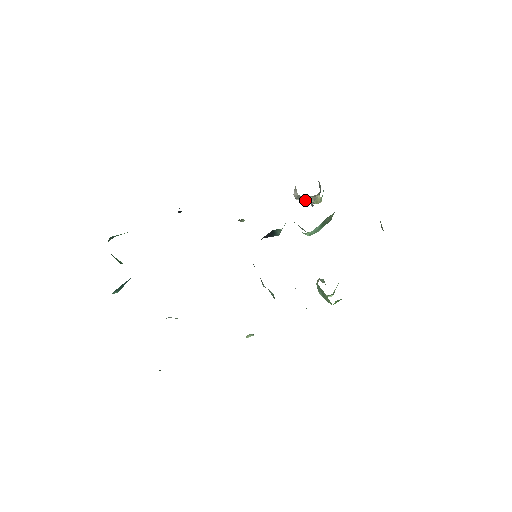
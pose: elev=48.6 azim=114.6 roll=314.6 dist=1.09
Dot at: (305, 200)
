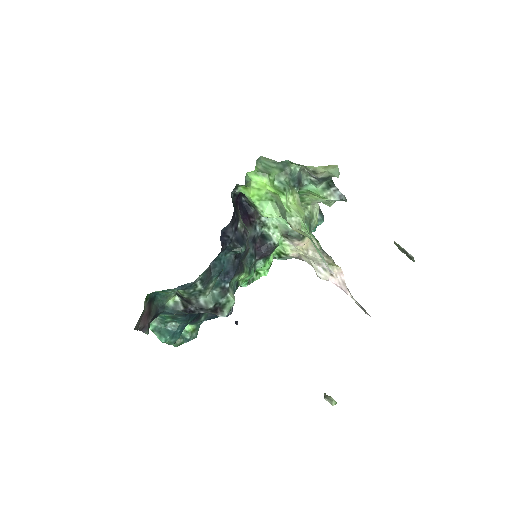
Dot at: (316, 260)
